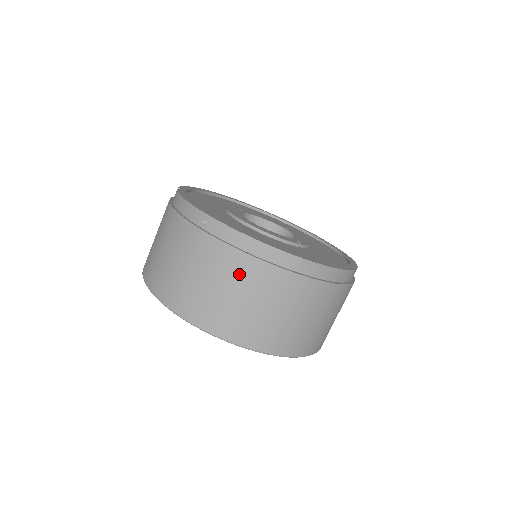
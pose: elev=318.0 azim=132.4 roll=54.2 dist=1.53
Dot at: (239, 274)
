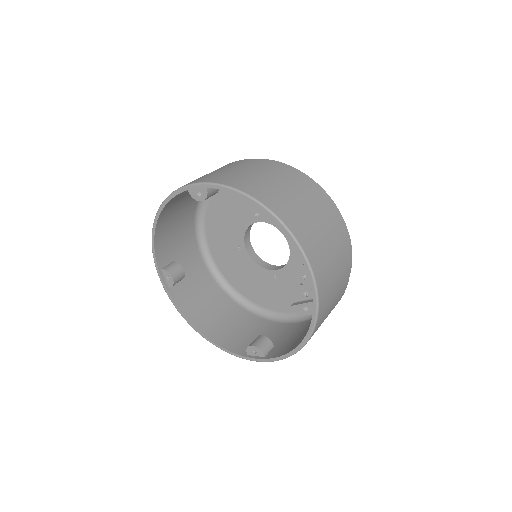
Dot at: (269, 169)
